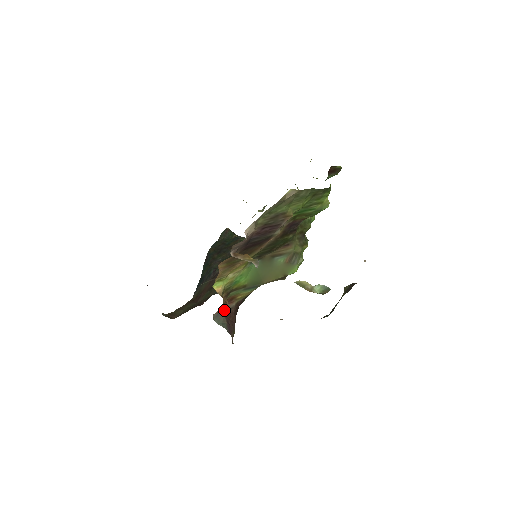
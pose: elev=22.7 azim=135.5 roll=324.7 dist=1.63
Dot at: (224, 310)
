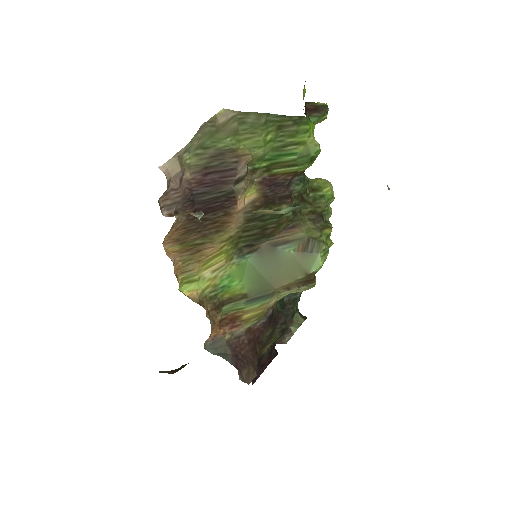
Dot at: (225, 337)
